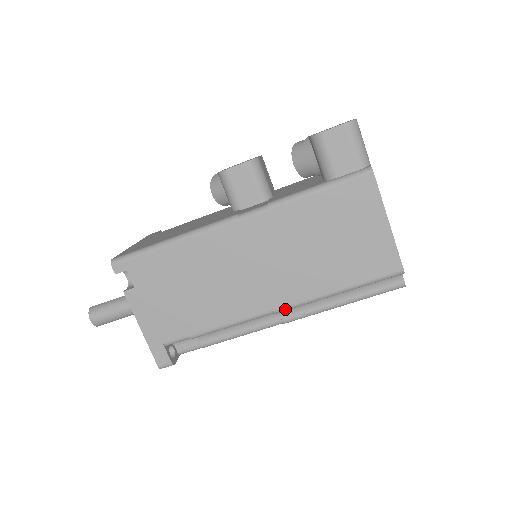
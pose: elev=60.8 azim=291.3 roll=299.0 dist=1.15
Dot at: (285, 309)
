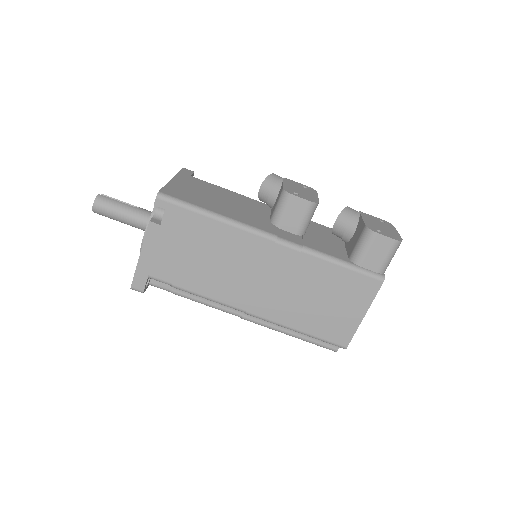
Dot at: (254, 316)
